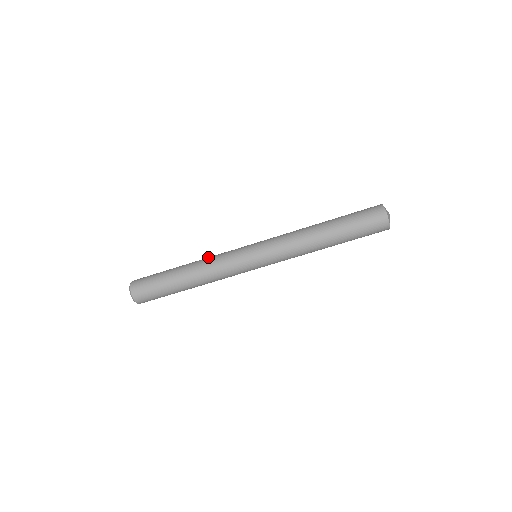
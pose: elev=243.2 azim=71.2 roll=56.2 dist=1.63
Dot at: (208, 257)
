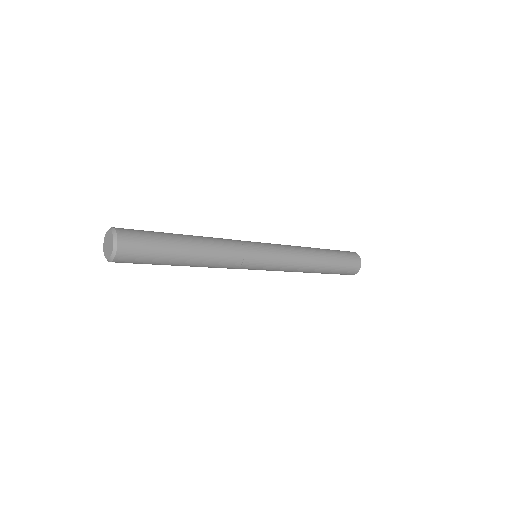
Dot at: (219, 244)
